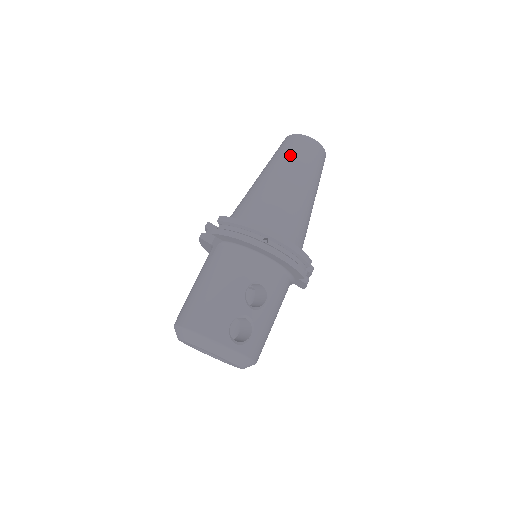
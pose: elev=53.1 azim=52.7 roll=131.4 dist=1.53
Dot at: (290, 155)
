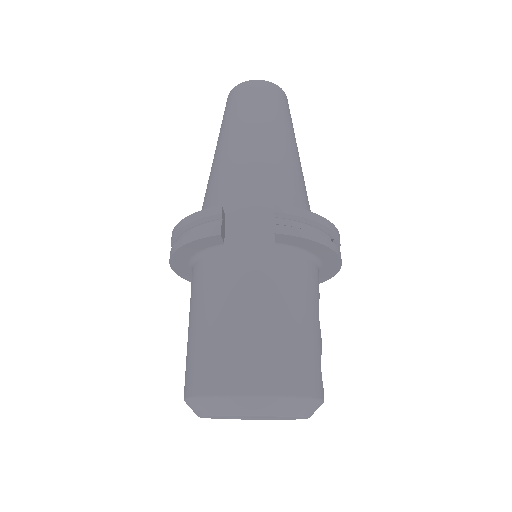
Dot at: (283, 114)
